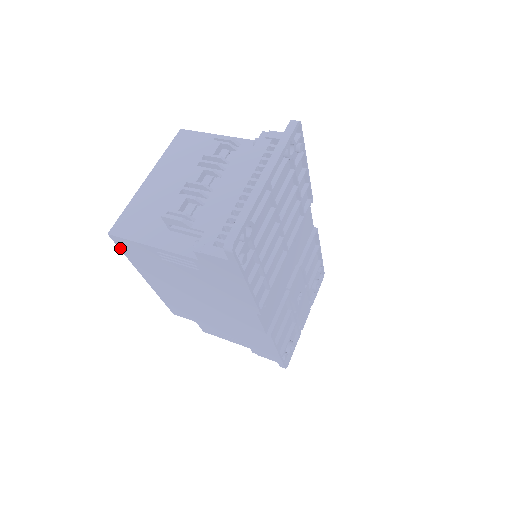
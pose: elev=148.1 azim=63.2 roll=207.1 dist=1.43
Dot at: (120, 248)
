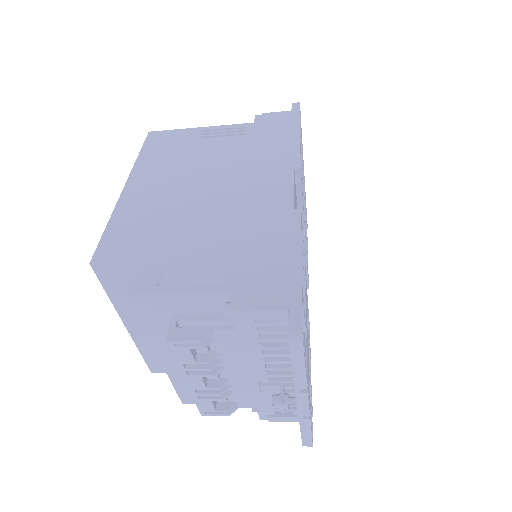
Dot at: (145, 145)
